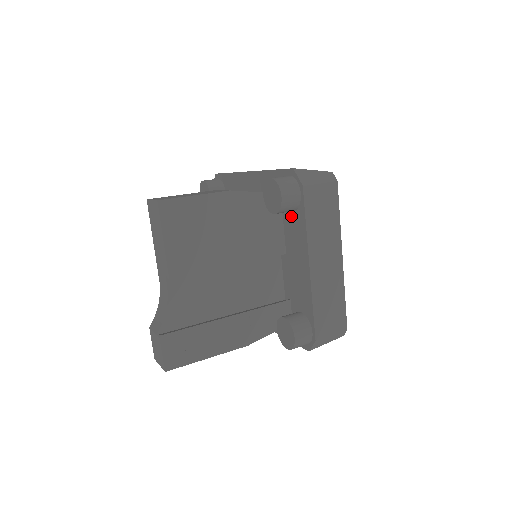
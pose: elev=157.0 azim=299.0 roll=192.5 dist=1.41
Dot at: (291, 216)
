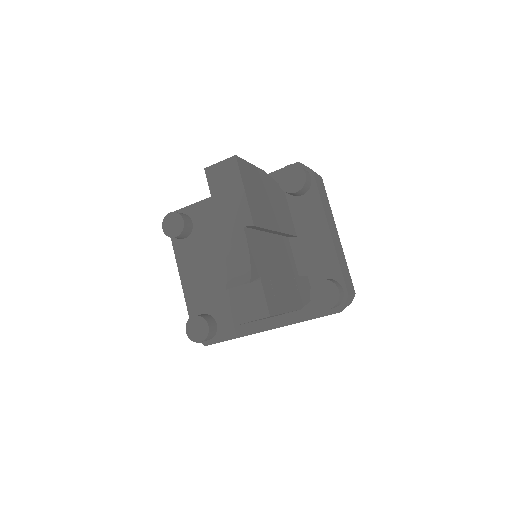
Dot at: (300, 200)
